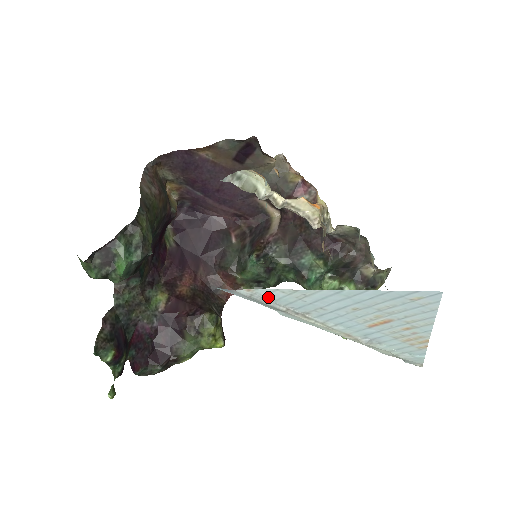
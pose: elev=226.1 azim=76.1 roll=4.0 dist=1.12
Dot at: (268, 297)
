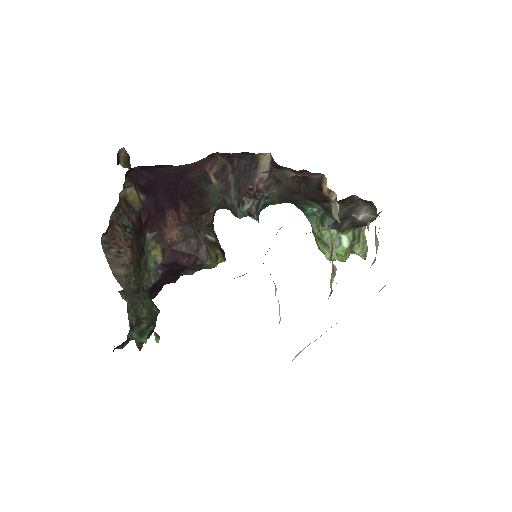
Dot at: occluded
